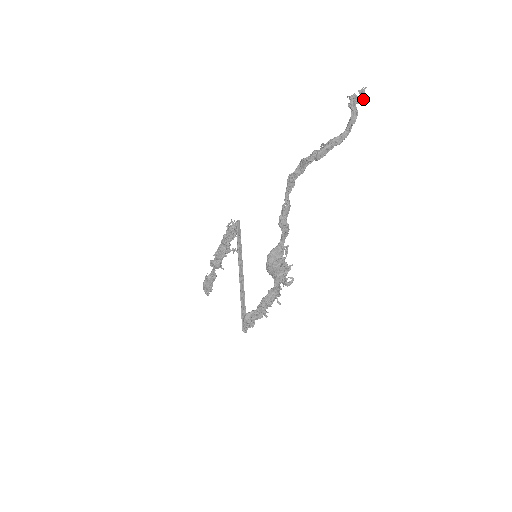
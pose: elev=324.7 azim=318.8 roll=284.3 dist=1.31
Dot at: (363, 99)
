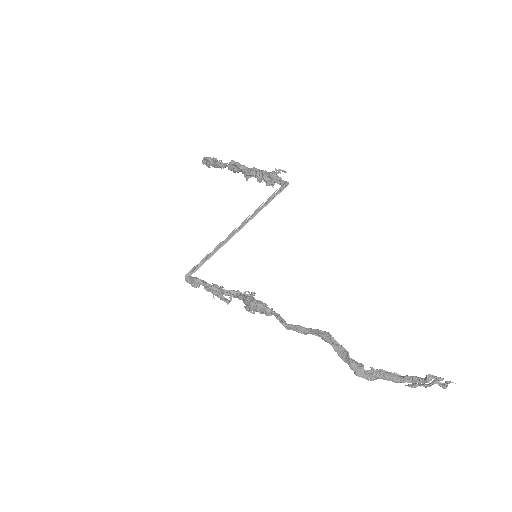
Dot at: (441, 385)
